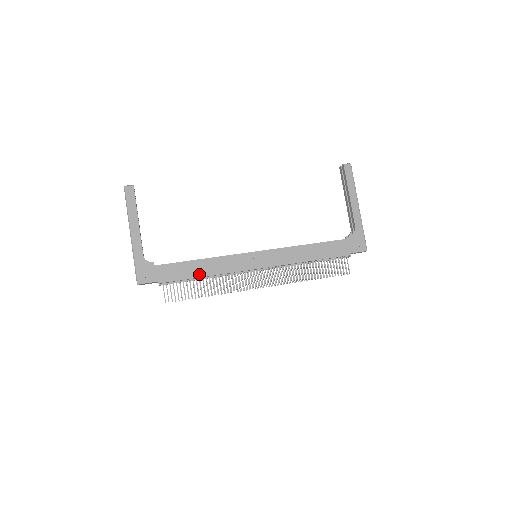
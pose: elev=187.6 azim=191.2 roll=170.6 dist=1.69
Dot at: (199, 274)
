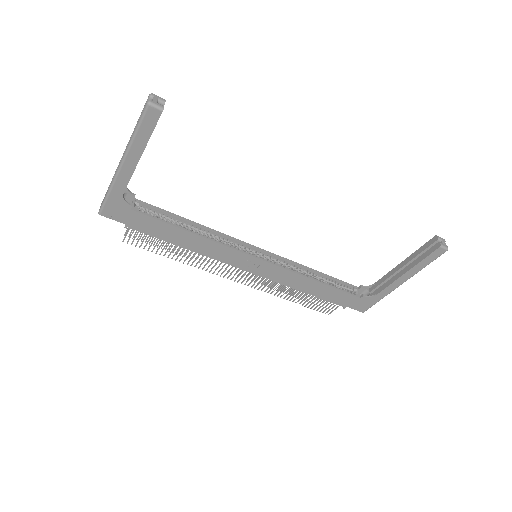
Dot at: (179, 243)
